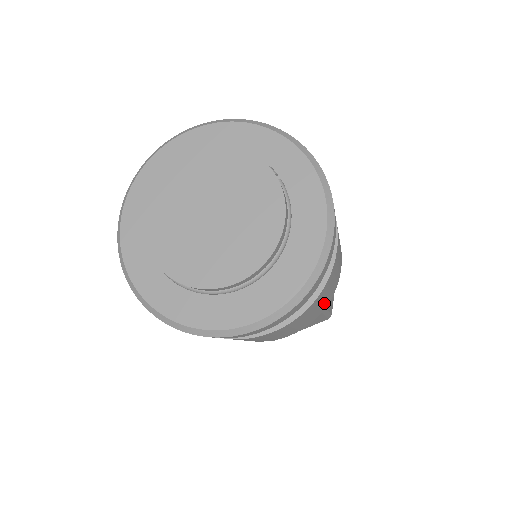
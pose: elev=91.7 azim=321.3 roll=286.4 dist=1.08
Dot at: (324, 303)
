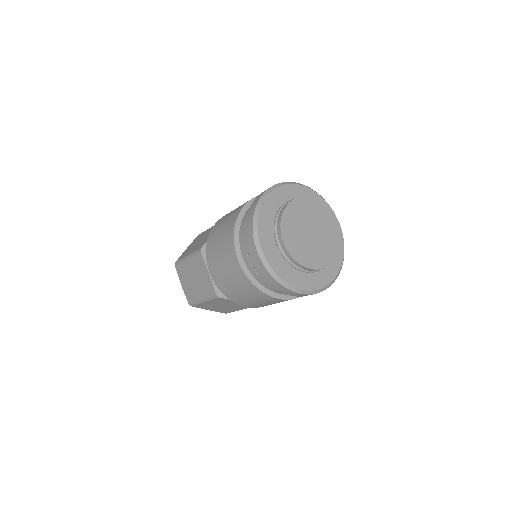
Dot at: occluded
